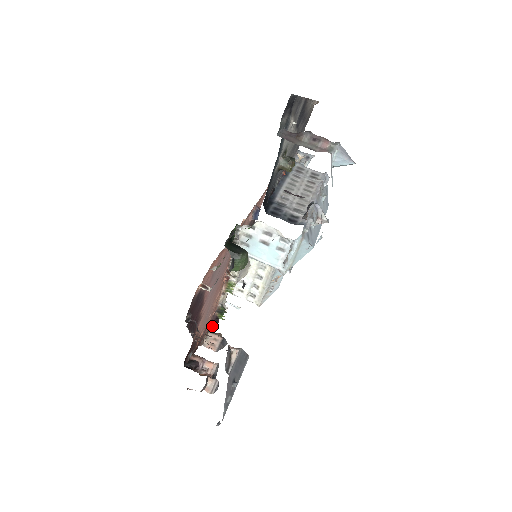
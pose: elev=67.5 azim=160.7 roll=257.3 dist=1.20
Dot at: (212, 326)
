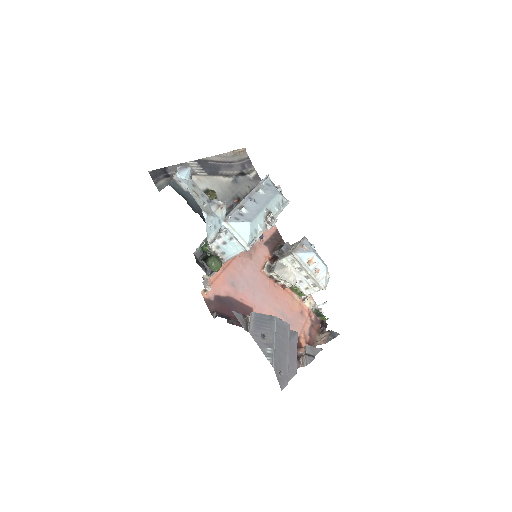
Dot at: (321, 329)
